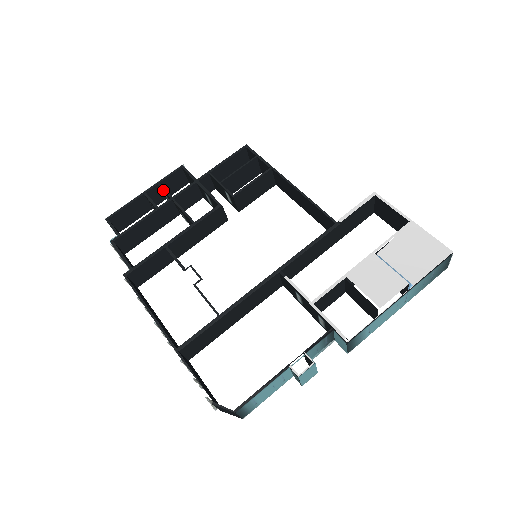
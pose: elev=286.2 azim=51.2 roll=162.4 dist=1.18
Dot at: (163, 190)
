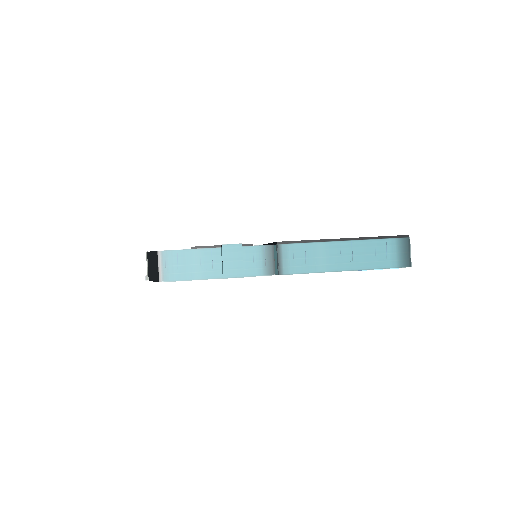
Dot at: occluded
